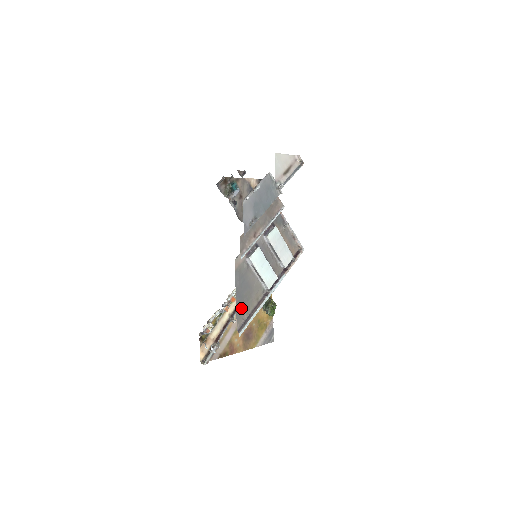
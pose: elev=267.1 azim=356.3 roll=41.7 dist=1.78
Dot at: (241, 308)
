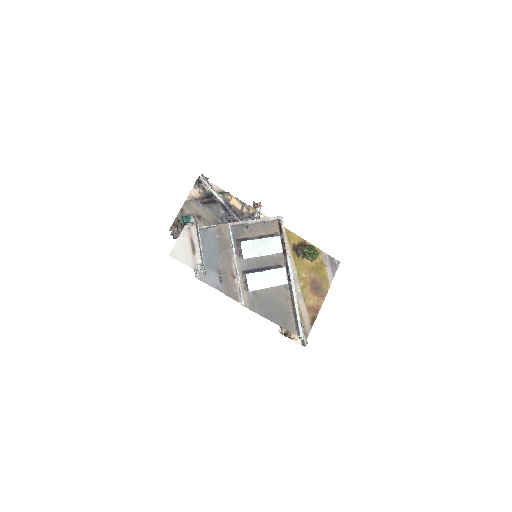
Dot at: (283, 321)
